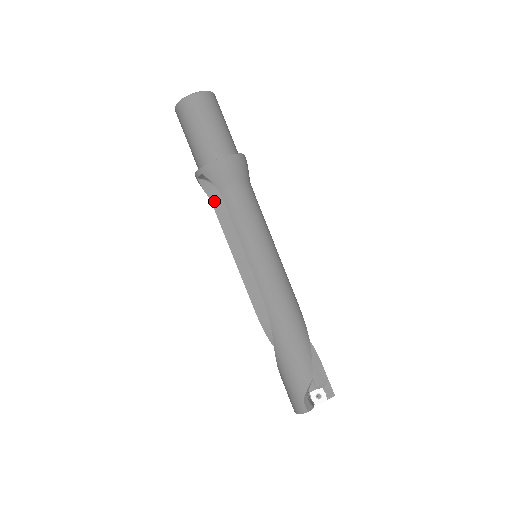
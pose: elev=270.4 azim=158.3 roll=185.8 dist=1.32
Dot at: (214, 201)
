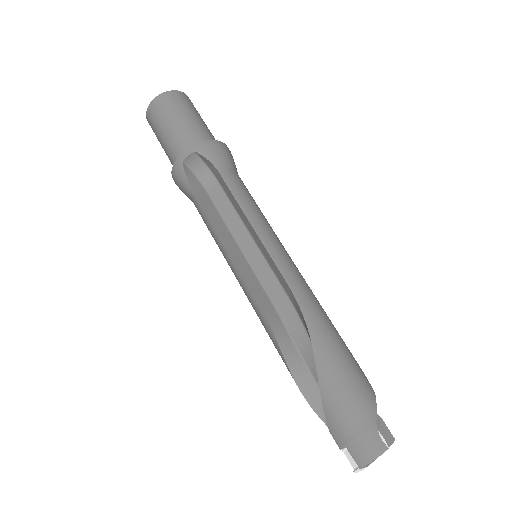
Dot at: (198, 193)
